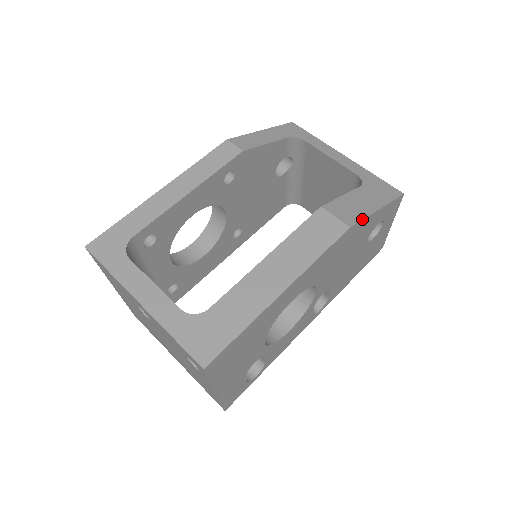
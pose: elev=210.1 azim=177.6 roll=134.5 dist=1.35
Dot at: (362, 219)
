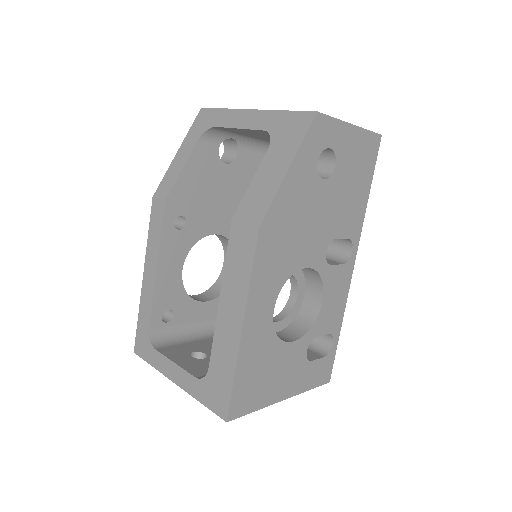
Dot at: (271, 203)
